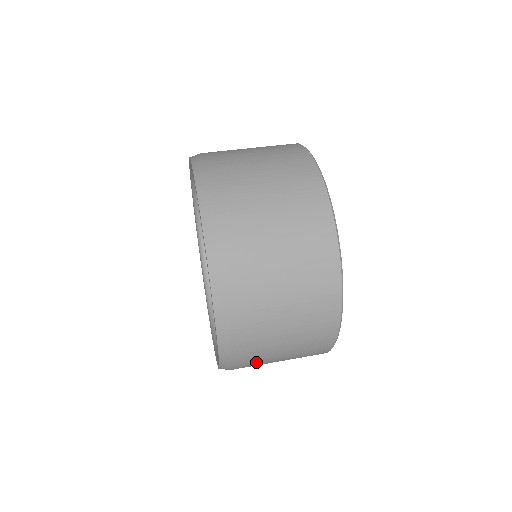
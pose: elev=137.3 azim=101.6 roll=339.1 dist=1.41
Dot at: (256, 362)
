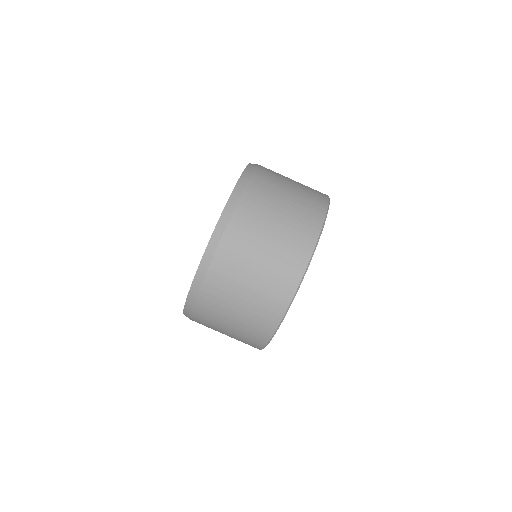
Dot at: occluded
